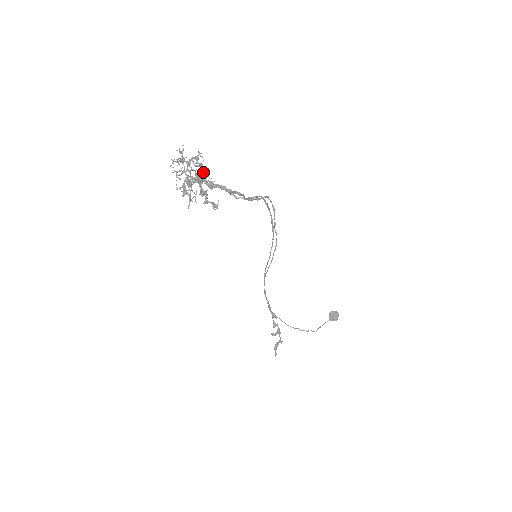
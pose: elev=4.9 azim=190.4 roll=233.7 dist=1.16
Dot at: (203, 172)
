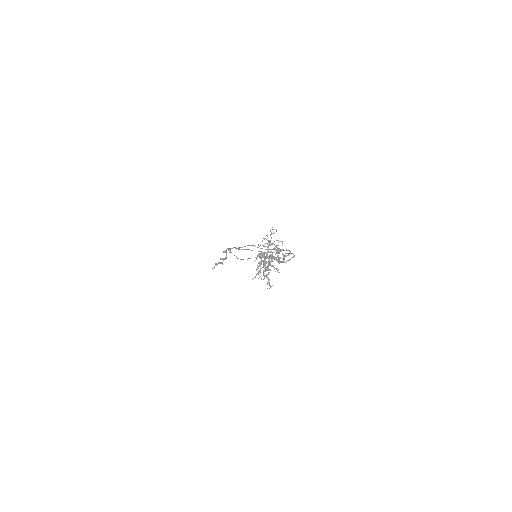
Dot at: occluded
